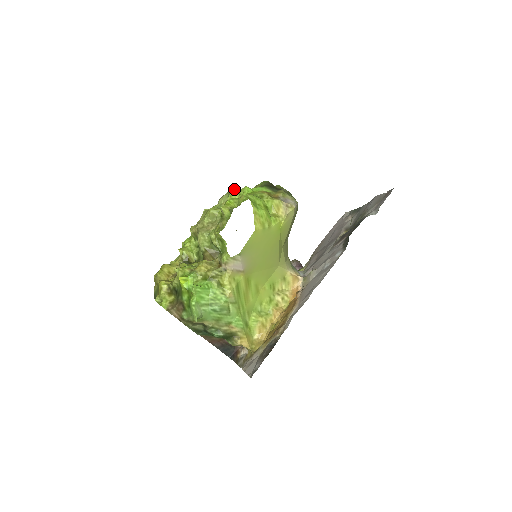
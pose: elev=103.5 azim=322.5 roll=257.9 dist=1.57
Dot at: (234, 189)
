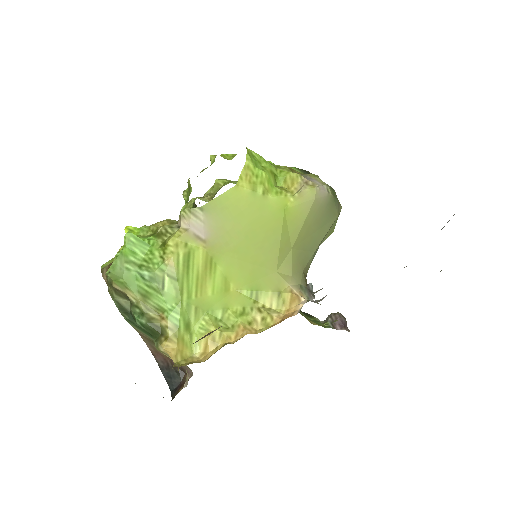
Dot at: occluded
